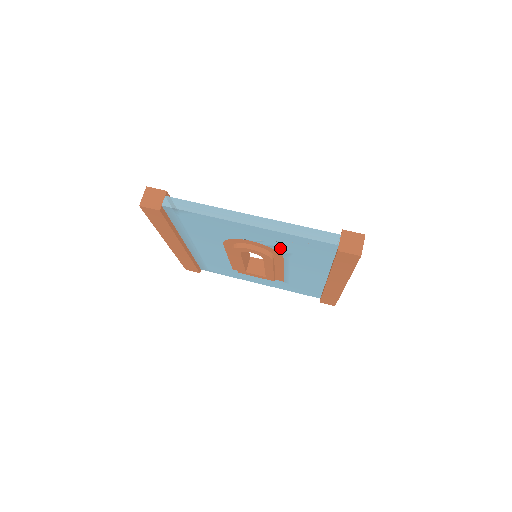
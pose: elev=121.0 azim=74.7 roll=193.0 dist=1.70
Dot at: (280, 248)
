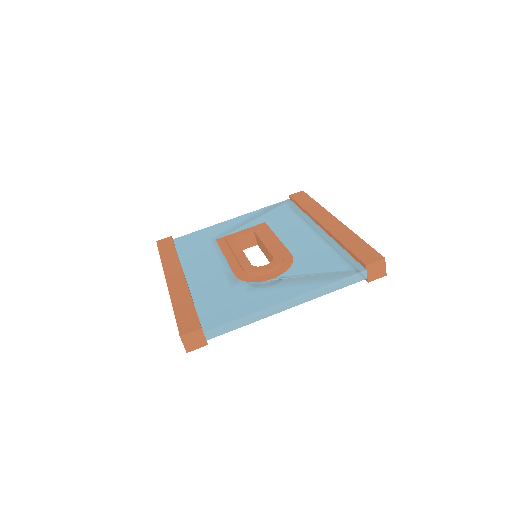
Dot at: occluded
